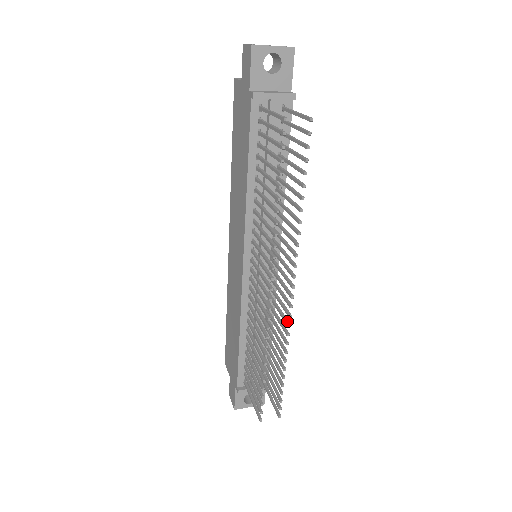
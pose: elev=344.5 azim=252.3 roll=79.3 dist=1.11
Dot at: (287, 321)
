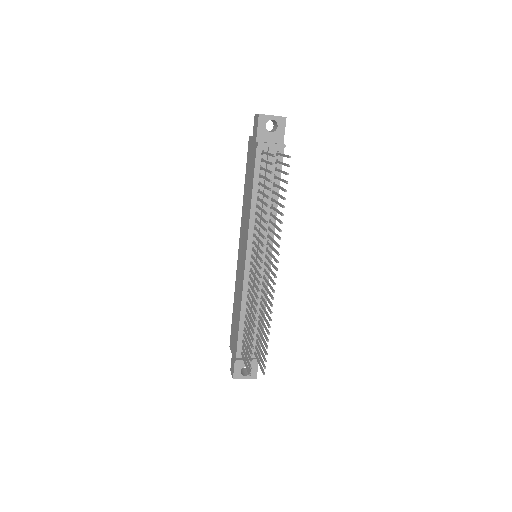
Dot at: (272, 296)
